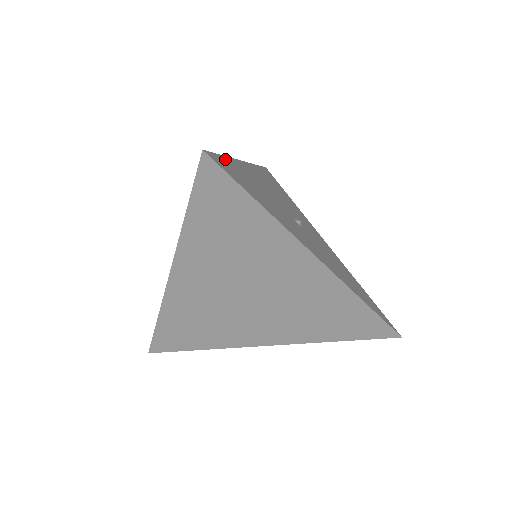
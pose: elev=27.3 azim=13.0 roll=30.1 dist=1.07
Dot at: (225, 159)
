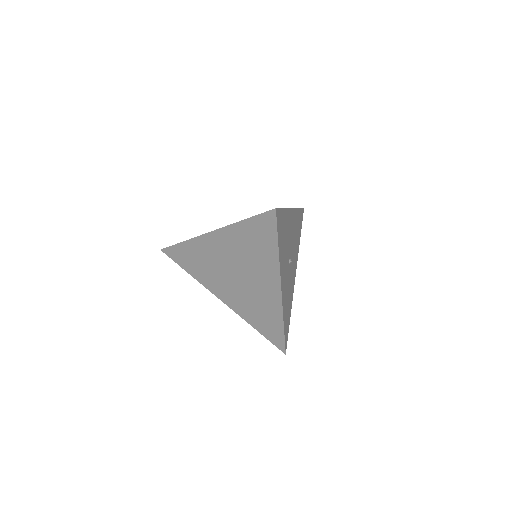
Dot at: (283, 211)
